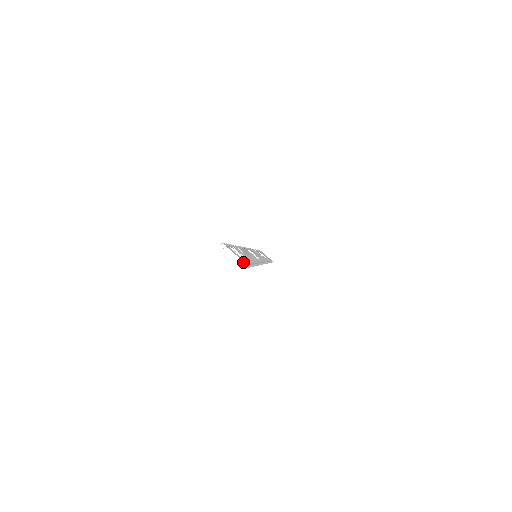
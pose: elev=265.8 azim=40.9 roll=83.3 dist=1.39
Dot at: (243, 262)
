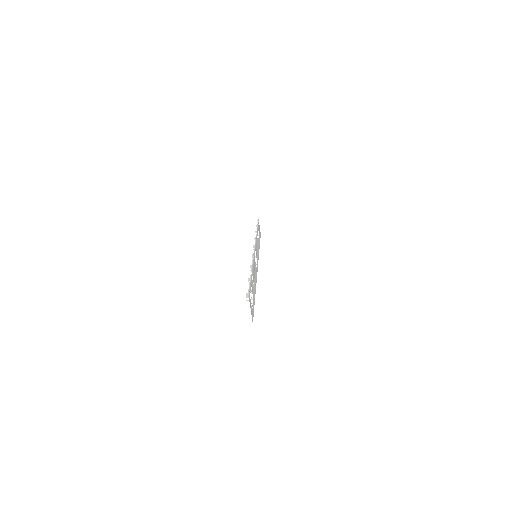
Dot at: (252, 320)
